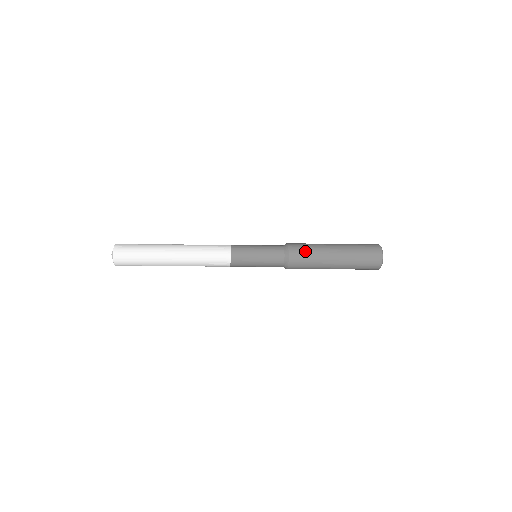
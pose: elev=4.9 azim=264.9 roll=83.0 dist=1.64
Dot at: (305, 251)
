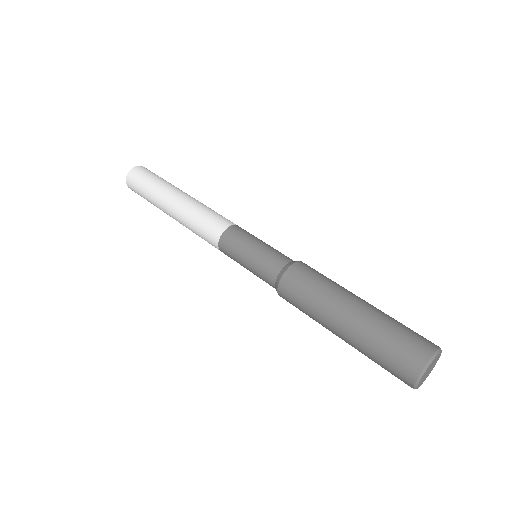
Dot at: (304, 288)
